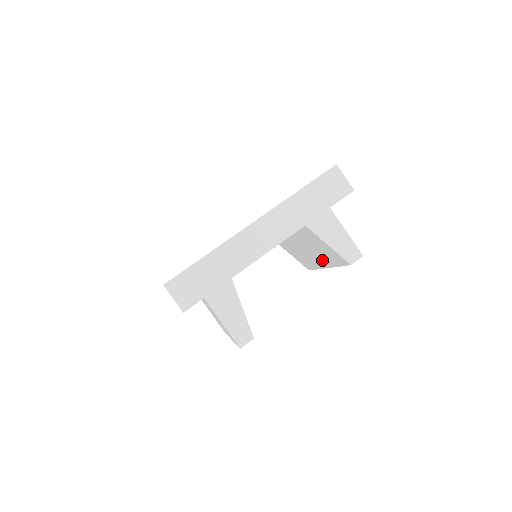
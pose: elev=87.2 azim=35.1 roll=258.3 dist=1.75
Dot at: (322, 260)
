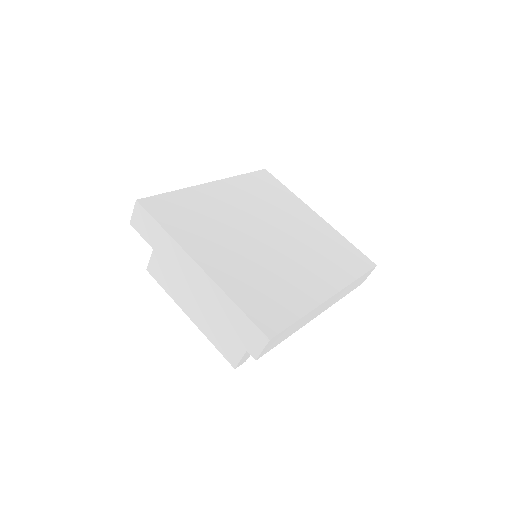
Dot at: occluded
